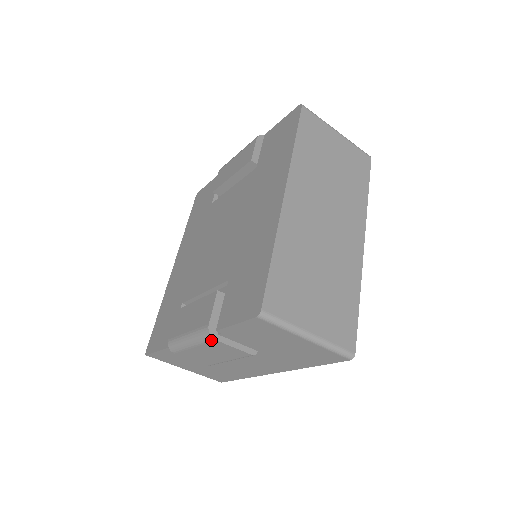
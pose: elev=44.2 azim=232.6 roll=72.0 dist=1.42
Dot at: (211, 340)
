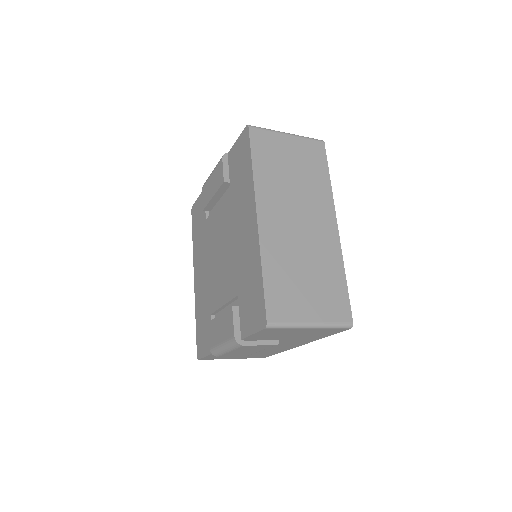
Dot at: (240, 346)
